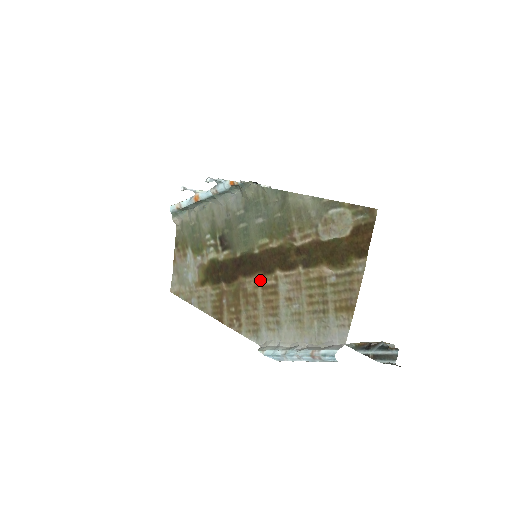
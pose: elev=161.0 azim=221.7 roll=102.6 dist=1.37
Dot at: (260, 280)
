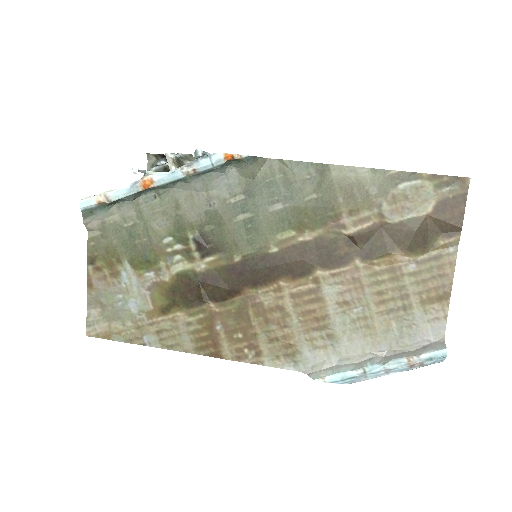
Dot at: (286, 287)
